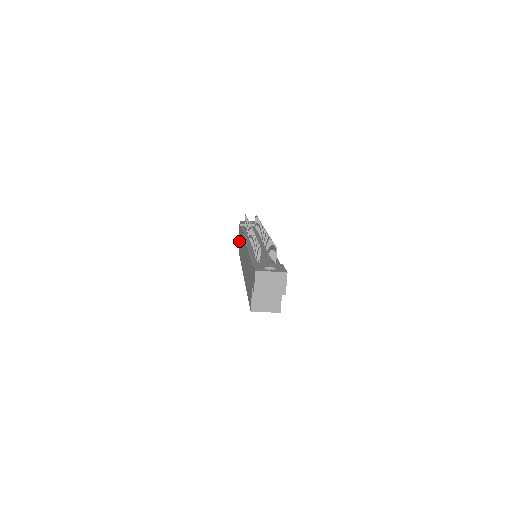
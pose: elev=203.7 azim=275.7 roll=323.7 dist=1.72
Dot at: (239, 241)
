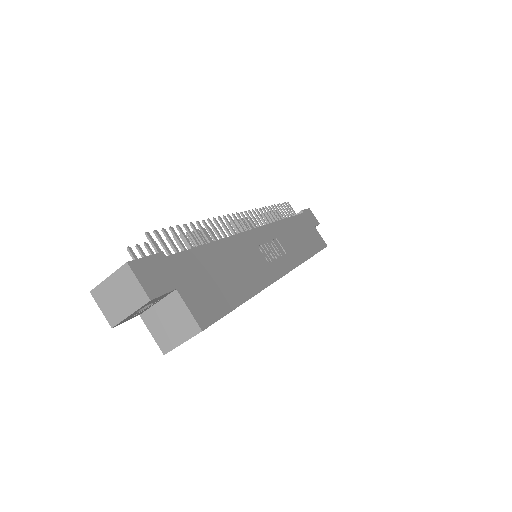
Dot at: occluded
